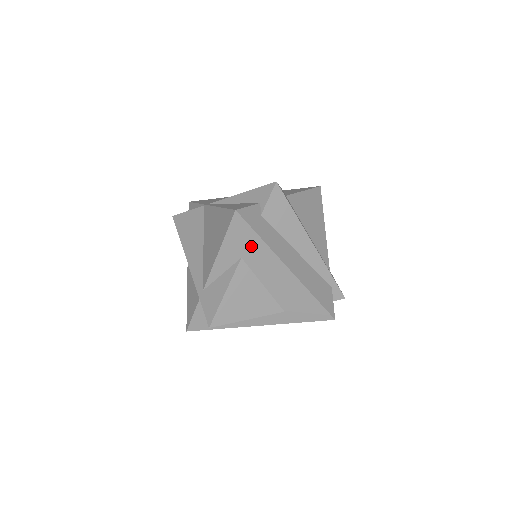
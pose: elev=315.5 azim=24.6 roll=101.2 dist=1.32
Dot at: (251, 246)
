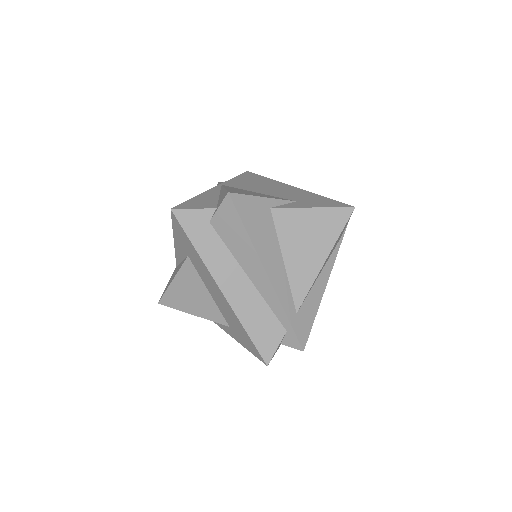
Dot at: (190, 249)
